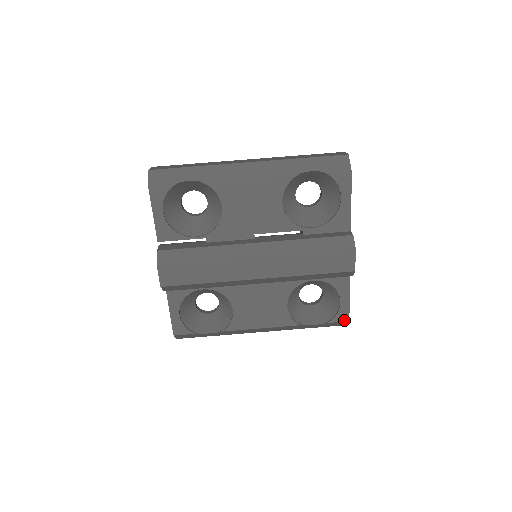
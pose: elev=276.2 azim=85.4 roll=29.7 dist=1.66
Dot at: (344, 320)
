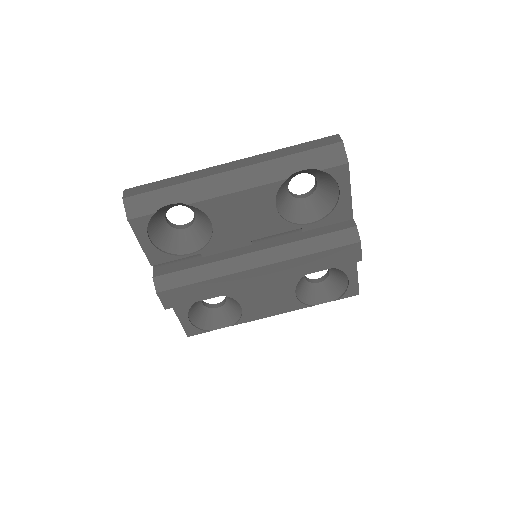
Dot at: (354, 295)
